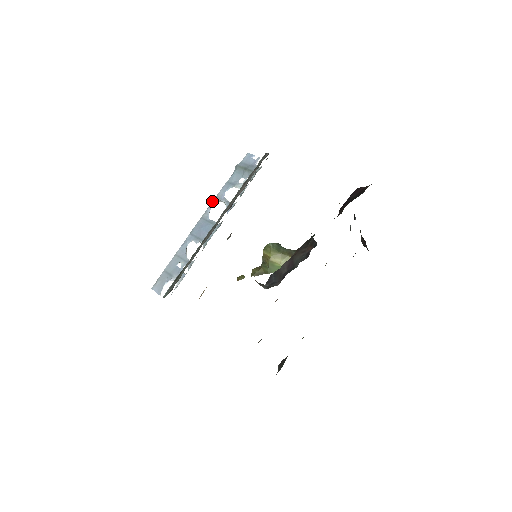
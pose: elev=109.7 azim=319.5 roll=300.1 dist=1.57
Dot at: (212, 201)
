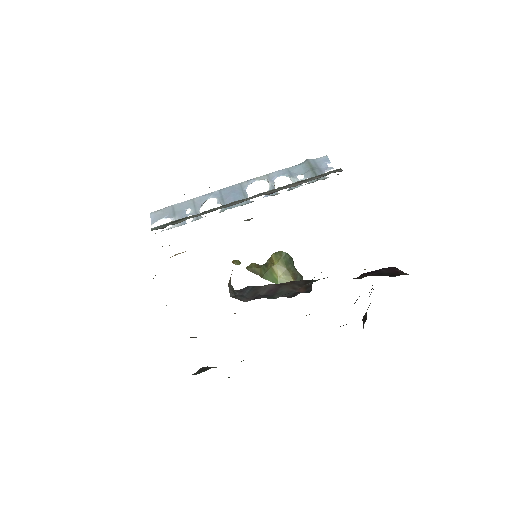
Dot at: occluded
